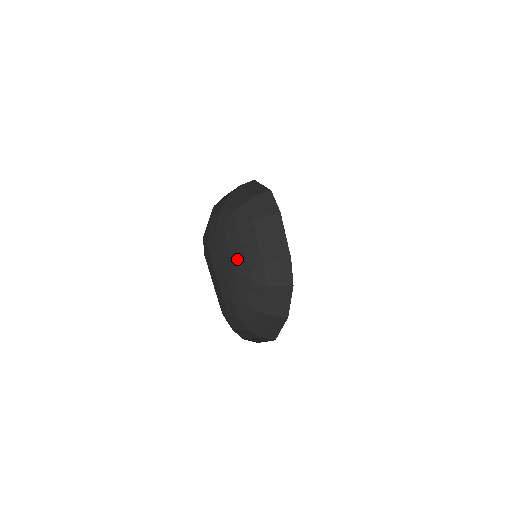
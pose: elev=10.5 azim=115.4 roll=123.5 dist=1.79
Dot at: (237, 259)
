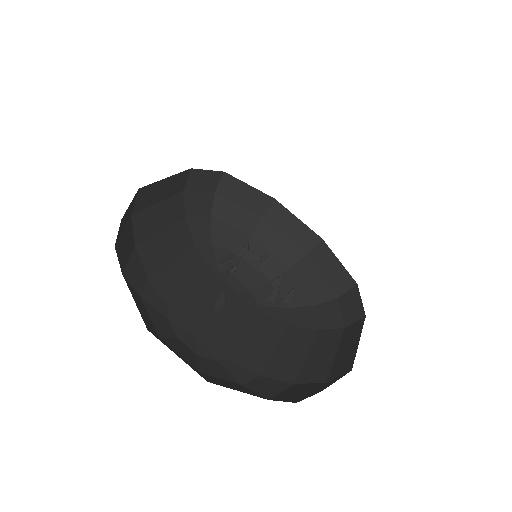
Dot at: (251, 344)
